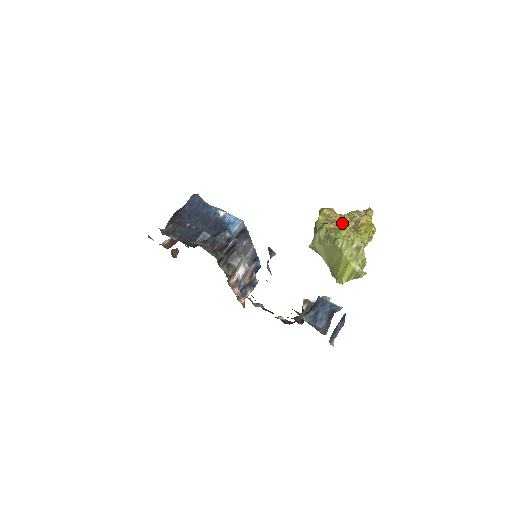
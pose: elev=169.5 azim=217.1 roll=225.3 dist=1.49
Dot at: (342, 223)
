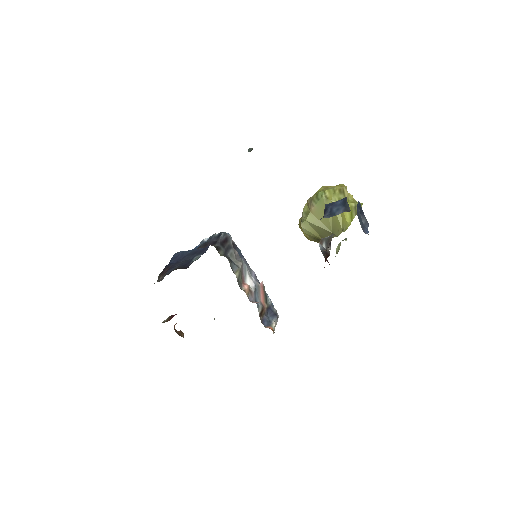
Dot at: occluded
